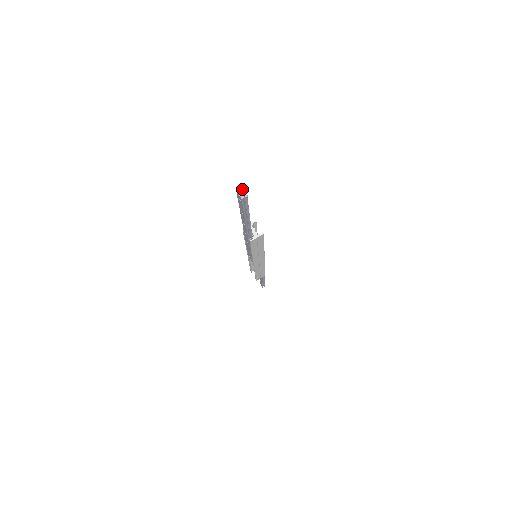
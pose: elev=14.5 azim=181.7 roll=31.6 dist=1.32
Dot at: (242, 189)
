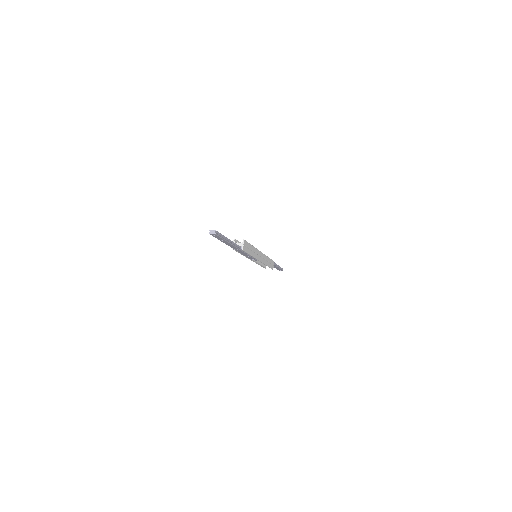
Dot at: (210, 230)
